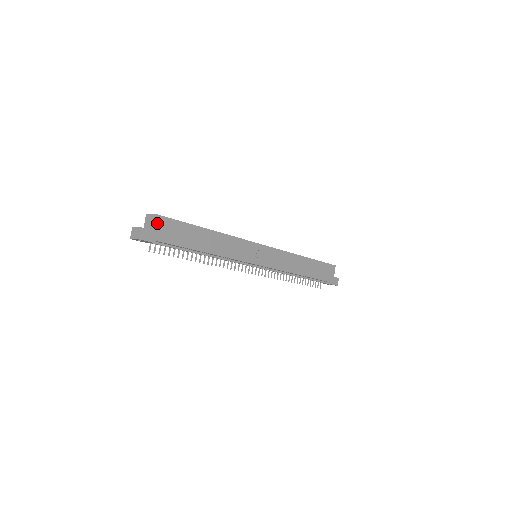
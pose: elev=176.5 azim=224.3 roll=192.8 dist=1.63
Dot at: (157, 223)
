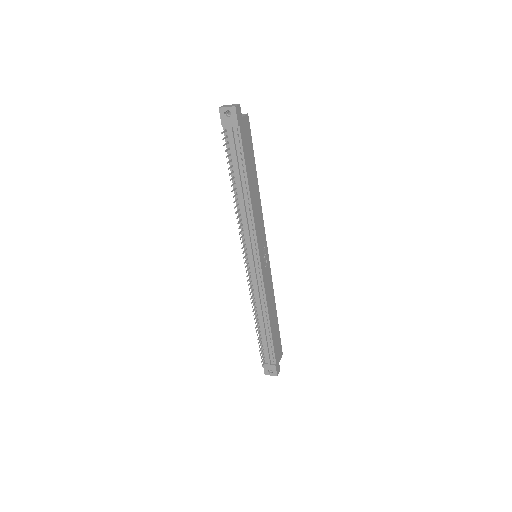
Dot at: (245, 119)
